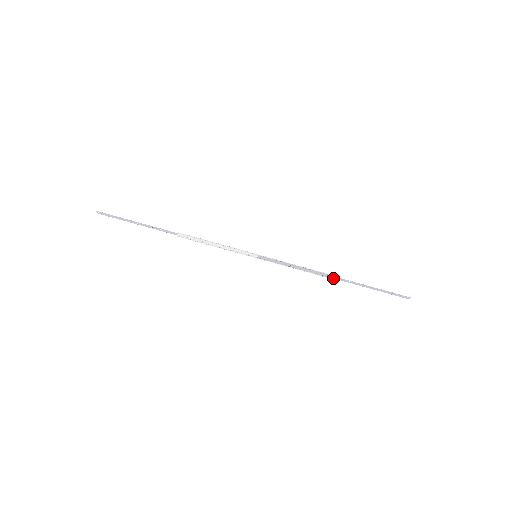
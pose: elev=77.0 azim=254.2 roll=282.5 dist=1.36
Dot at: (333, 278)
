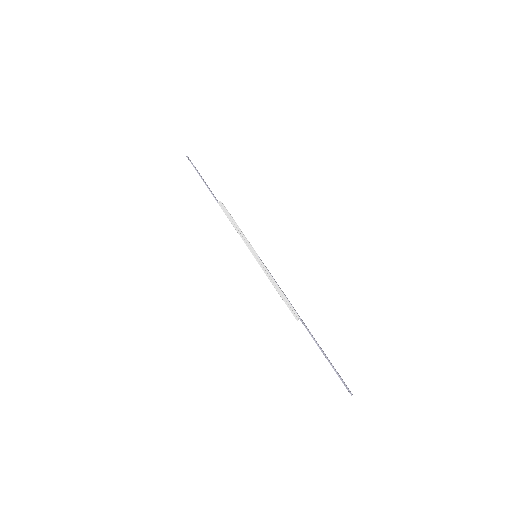
Dot at: (300, 318)
